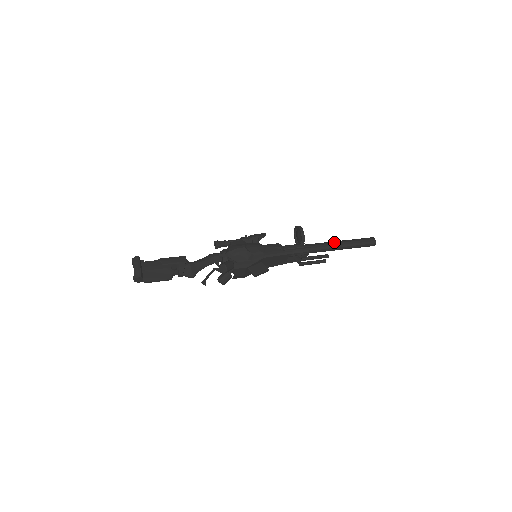
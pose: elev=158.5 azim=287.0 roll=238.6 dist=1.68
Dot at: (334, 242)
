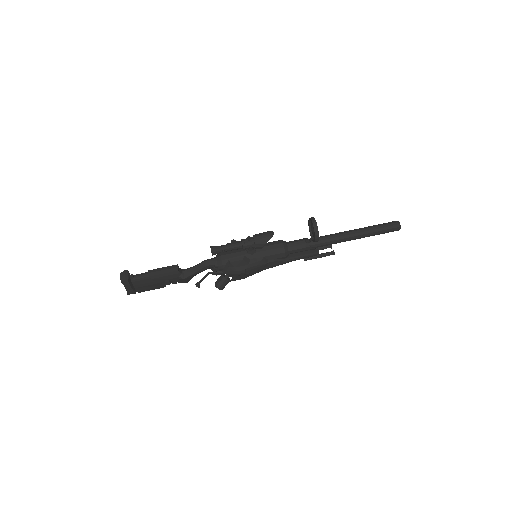
Dot at: (350, 238)
